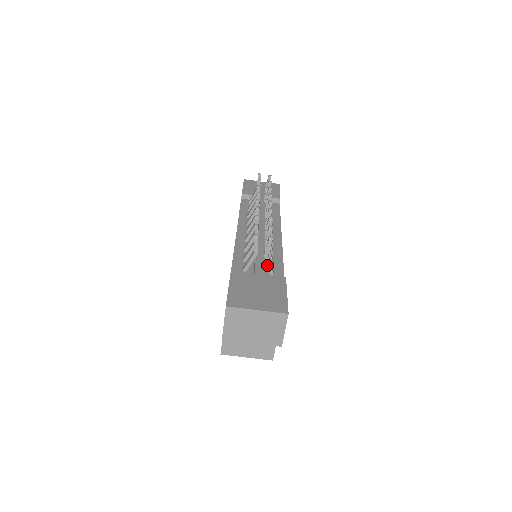
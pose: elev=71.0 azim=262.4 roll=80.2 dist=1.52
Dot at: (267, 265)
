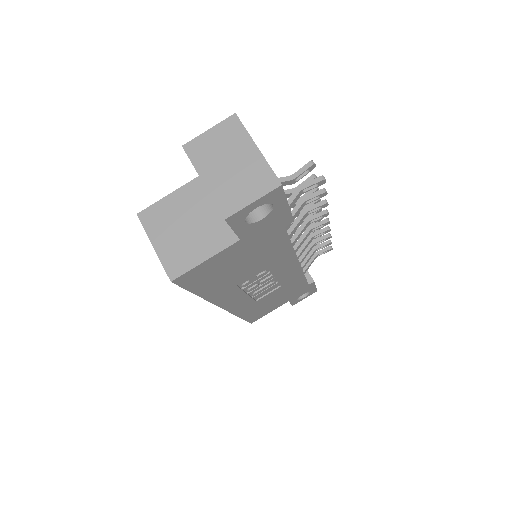
Dot at: (288, 199)
